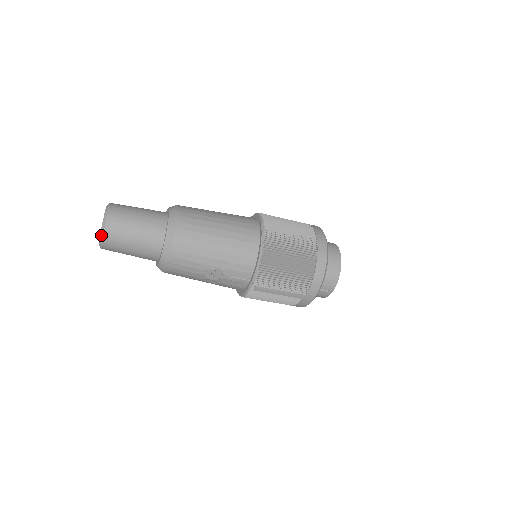
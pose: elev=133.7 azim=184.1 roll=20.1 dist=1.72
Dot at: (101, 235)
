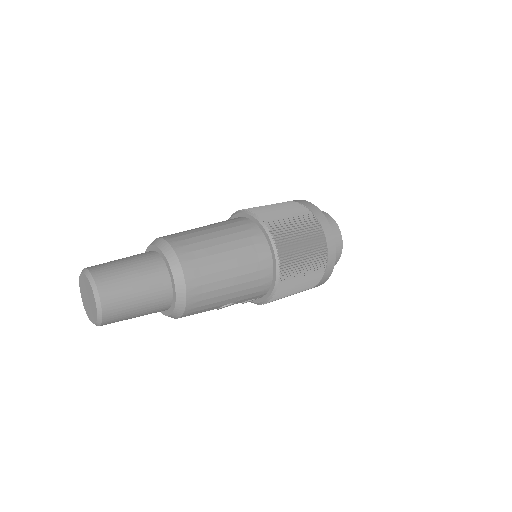
Dot at: (98, 322)
